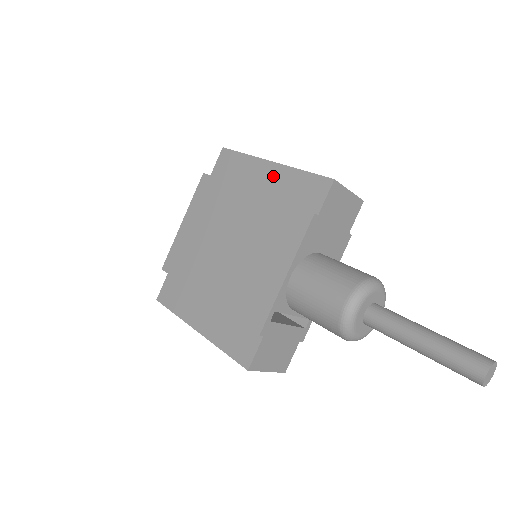
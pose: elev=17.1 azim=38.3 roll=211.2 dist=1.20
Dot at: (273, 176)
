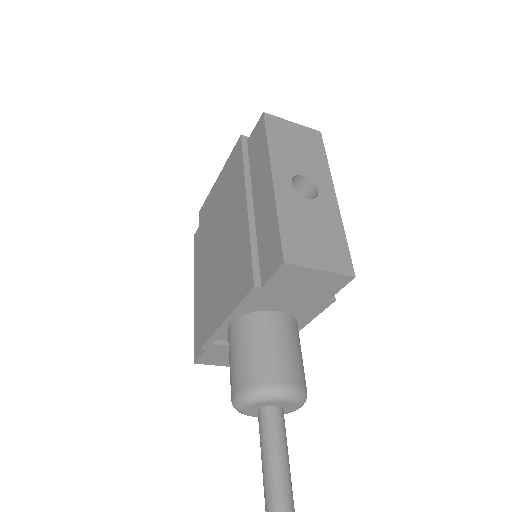
Dot at: (265, 198)
